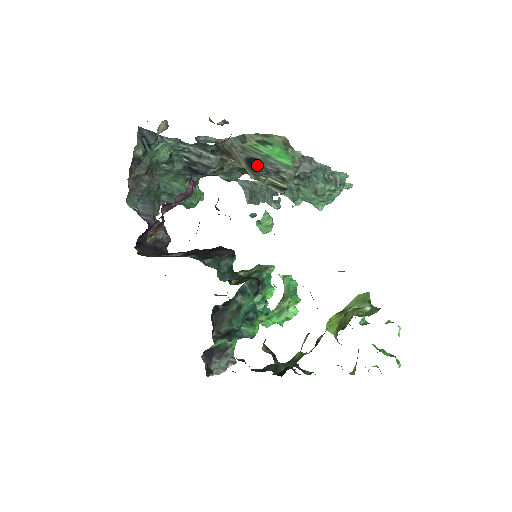
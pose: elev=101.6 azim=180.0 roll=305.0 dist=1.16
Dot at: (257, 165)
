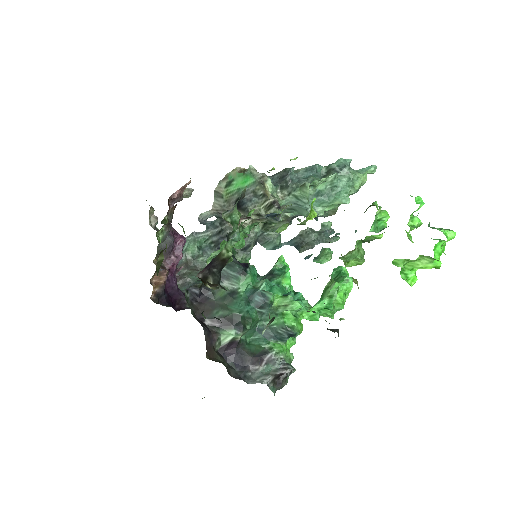
Dot at: (241, 203)
